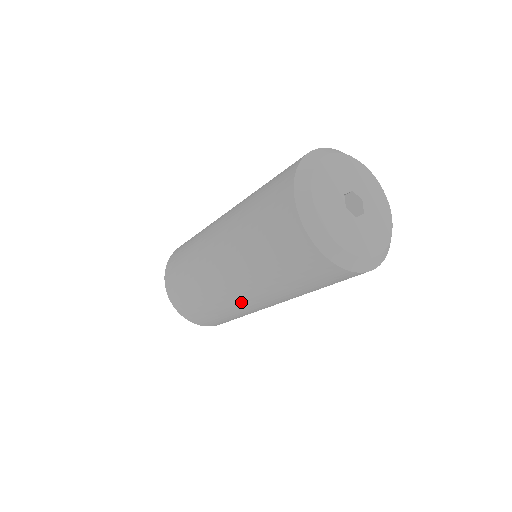
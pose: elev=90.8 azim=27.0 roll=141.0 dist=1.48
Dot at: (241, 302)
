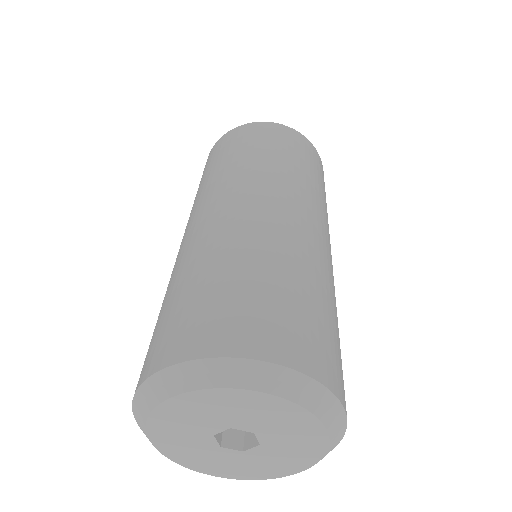
Dot at: occluded
